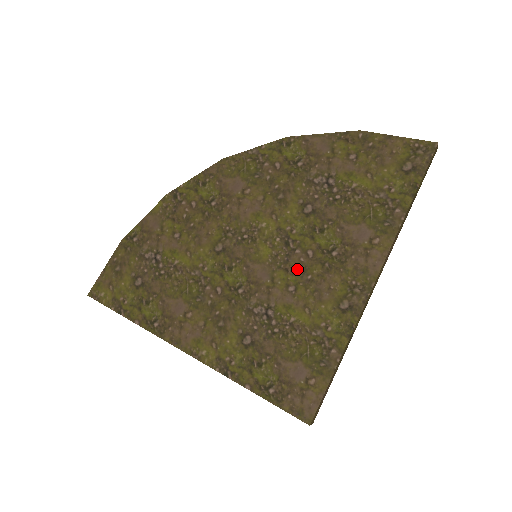
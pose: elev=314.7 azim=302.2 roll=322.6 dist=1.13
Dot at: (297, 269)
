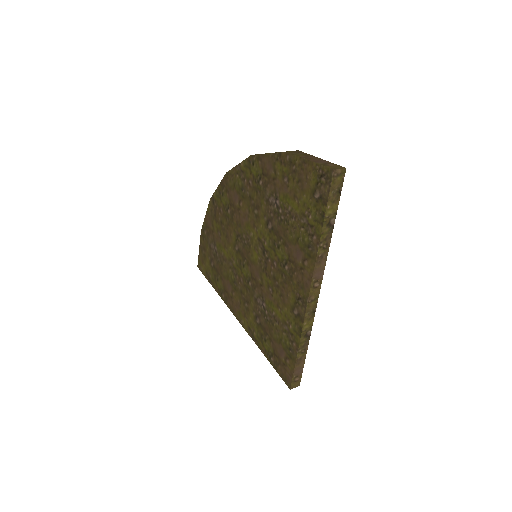
Dot at: (271, 275)
